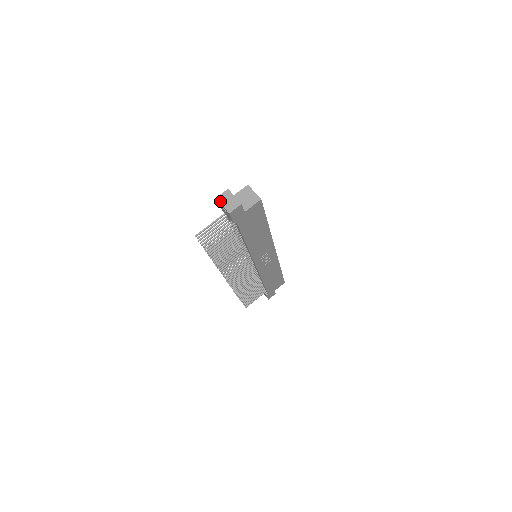
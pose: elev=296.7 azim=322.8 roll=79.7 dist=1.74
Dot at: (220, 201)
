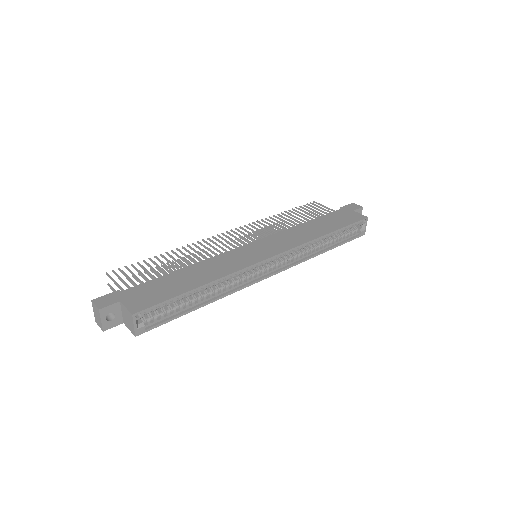
Dot at: (93, 307)
